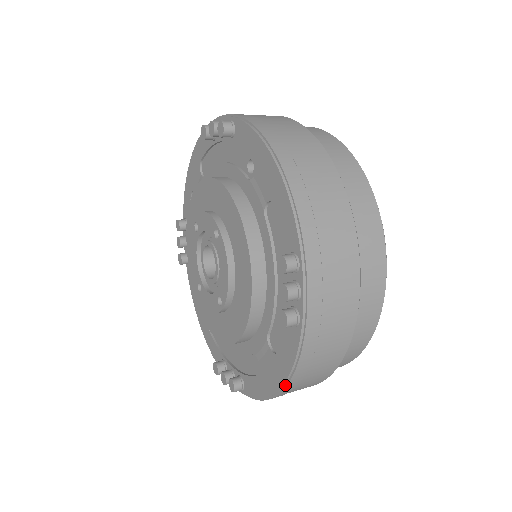
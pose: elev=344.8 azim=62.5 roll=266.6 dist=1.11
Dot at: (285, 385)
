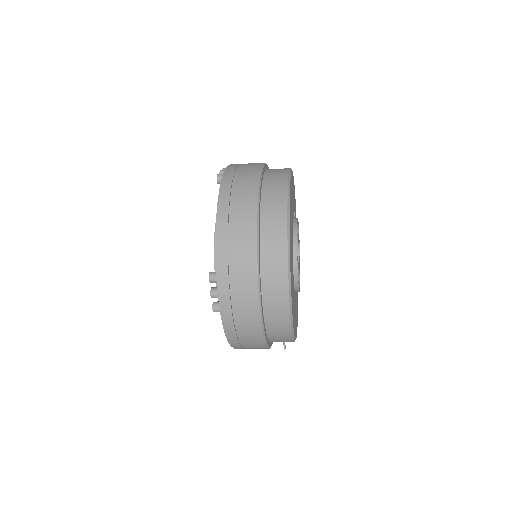
Dot at: (219, 204)
